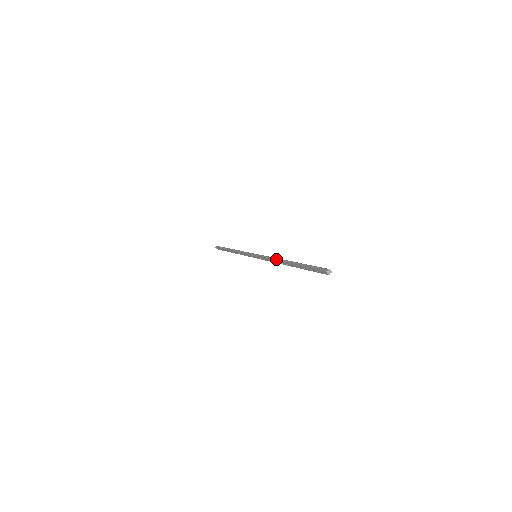
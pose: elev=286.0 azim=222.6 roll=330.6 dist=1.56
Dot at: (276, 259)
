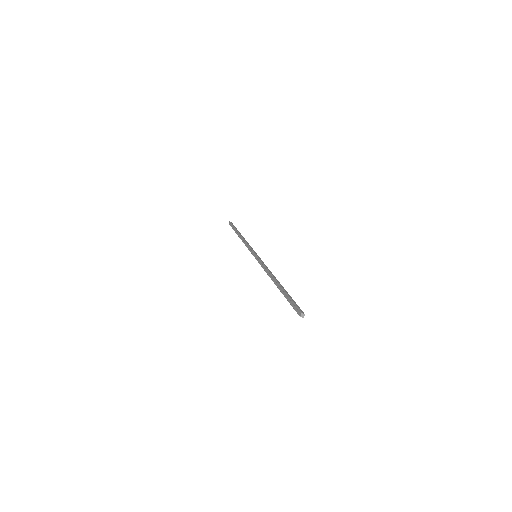
Dot at: (268, 272)
